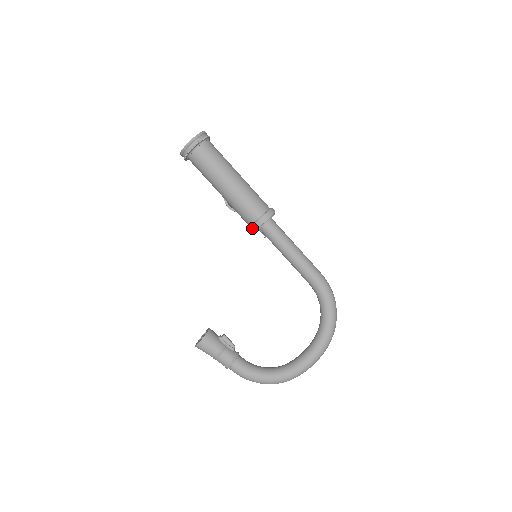
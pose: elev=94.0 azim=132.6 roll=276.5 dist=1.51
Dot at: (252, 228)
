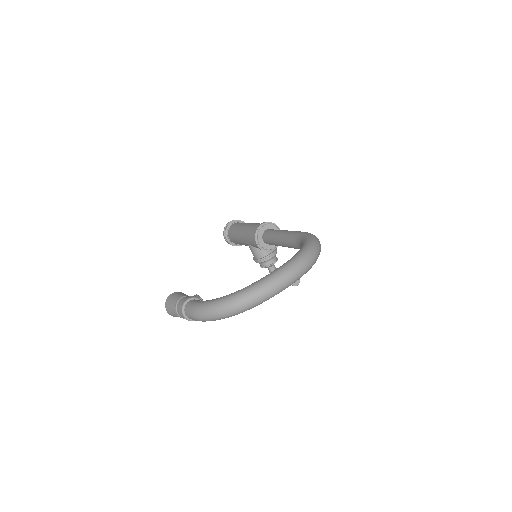
Dot at: (254, 236)
